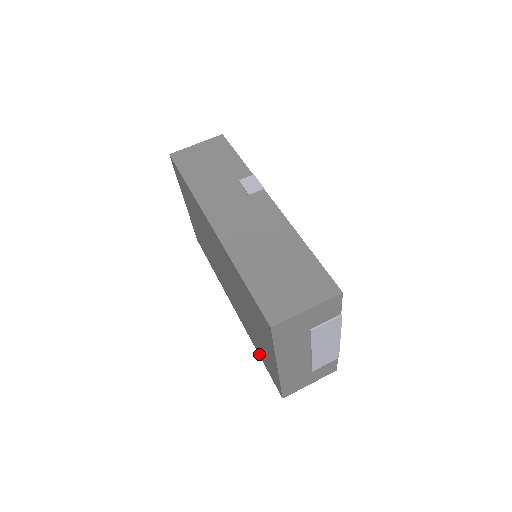
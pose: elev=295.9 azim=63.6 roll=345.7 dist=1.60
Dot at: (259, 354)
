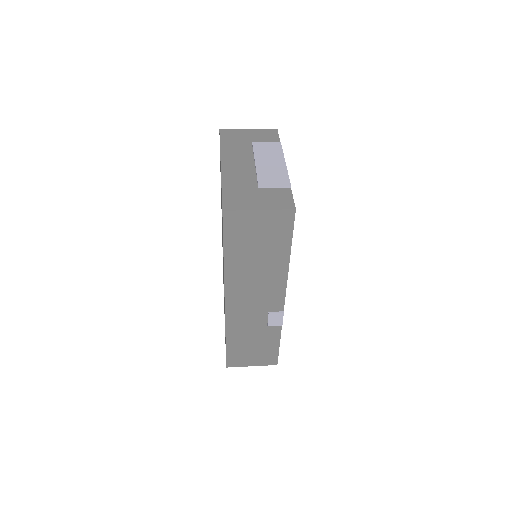
Dot at: occluded
